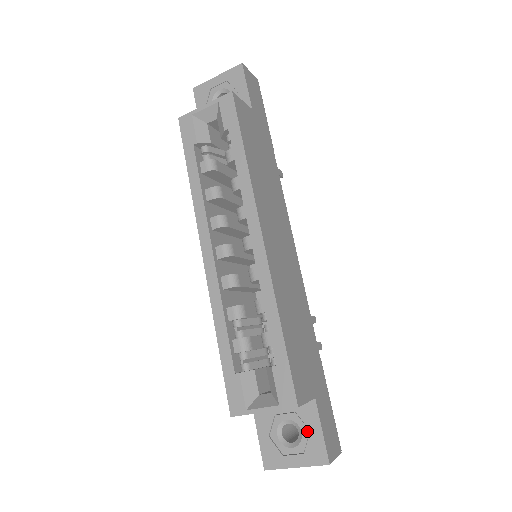
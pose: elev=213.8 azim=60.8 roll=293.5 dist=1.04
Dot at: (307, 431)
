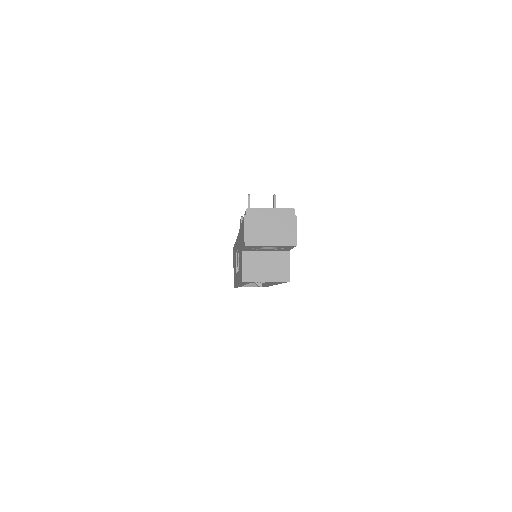
Dot at: occluded
